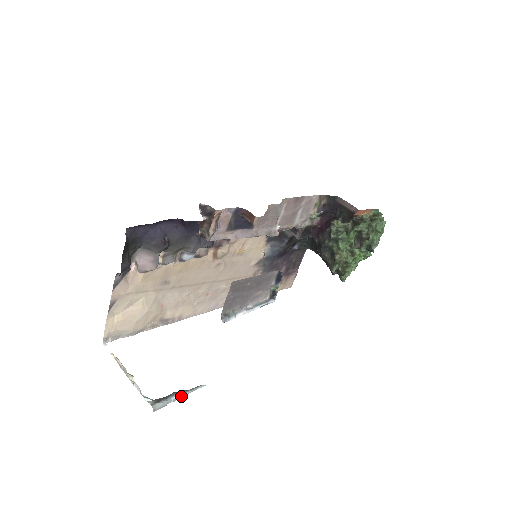
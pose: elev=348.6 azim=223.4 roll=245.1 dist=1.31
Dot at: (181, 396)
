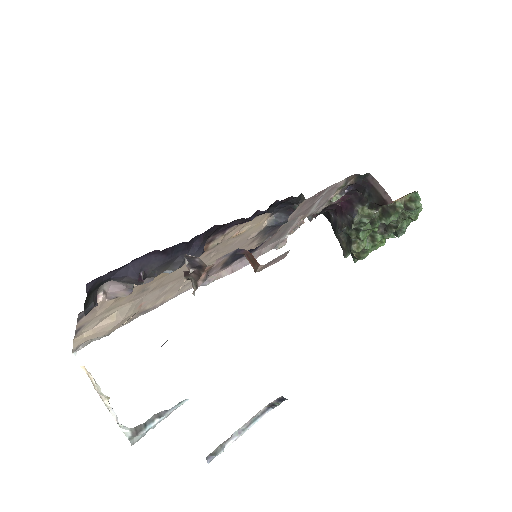
Dot at: (162, 419)
